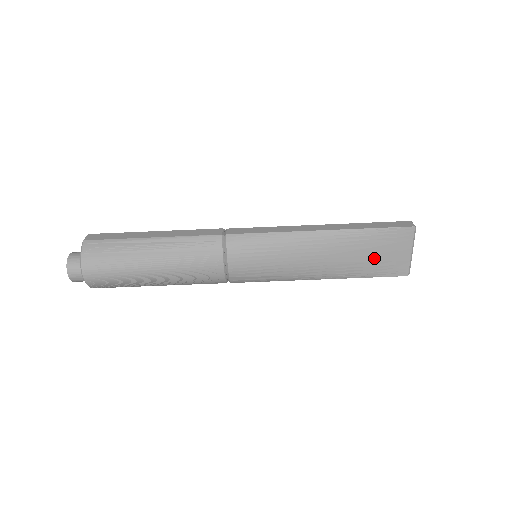
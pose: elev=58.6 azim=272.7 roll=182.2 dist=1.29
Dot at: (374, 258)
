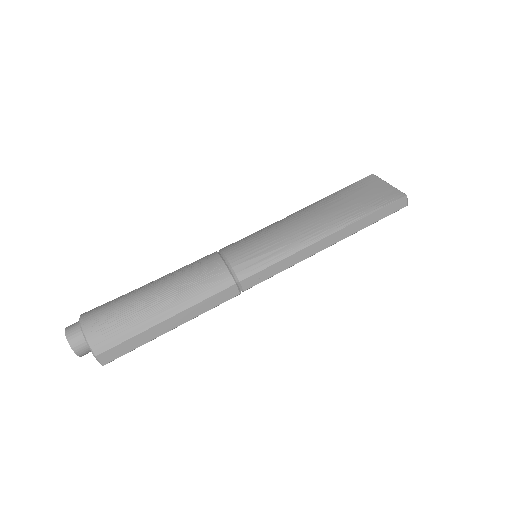
Dot at: (360, 199)
